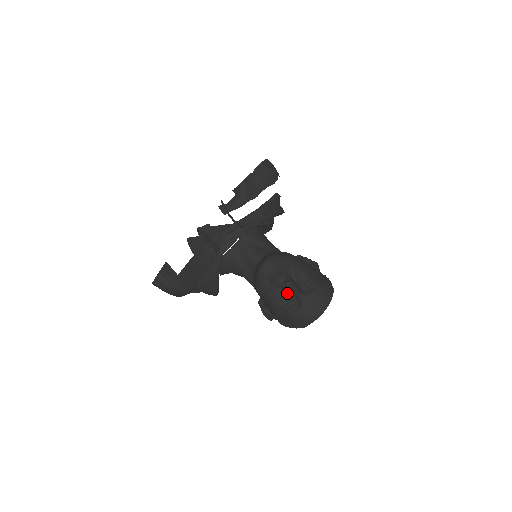
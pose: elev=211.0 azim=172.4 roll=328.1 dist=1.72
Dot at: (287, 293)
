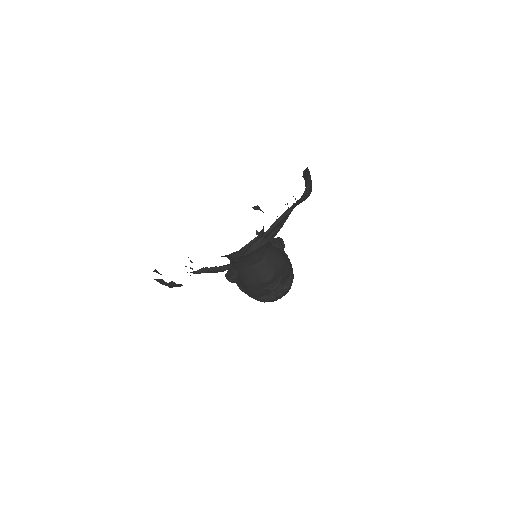
Dot at: occluded
